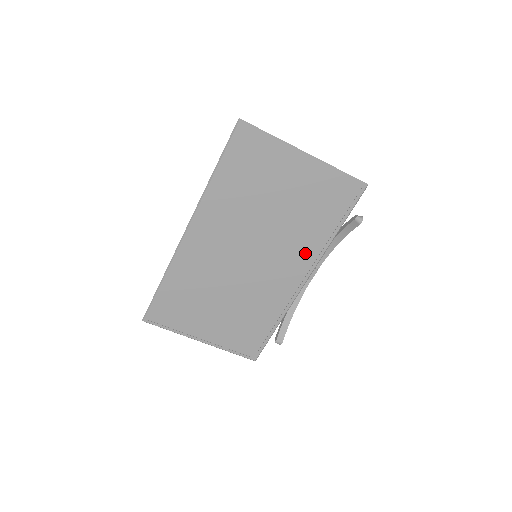
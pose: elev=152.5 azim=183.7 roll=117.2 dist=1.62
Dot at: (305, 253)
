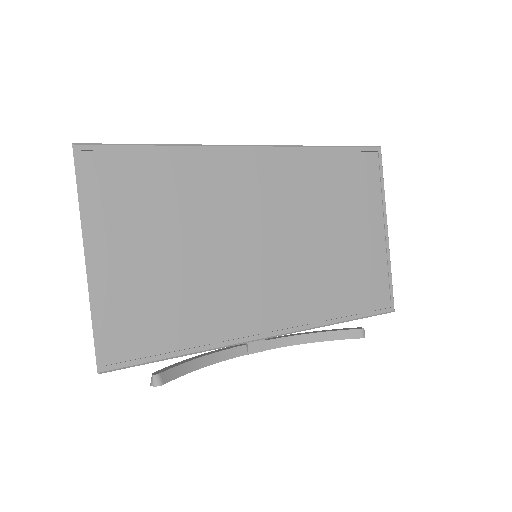
Dot at: (303, 306)
